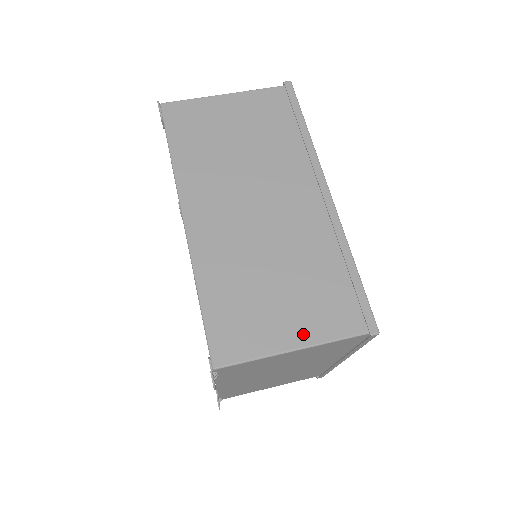
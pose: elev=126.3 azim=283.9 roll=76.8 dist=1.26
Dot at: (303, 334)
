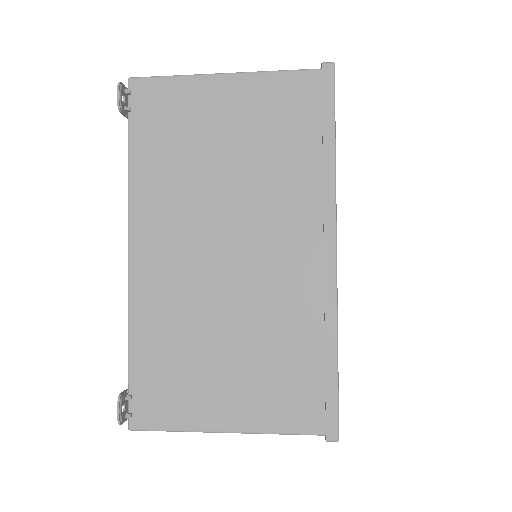
Dot at: occluded
